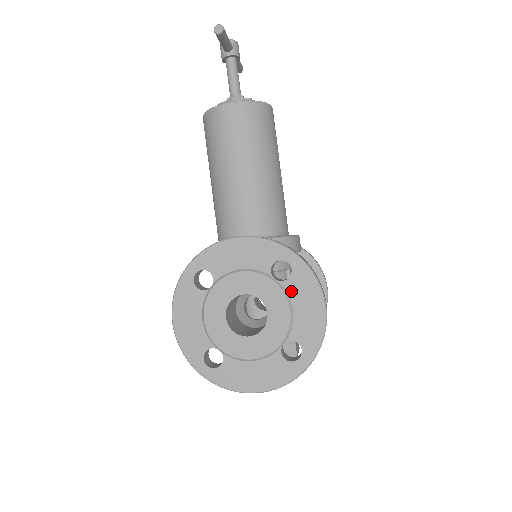
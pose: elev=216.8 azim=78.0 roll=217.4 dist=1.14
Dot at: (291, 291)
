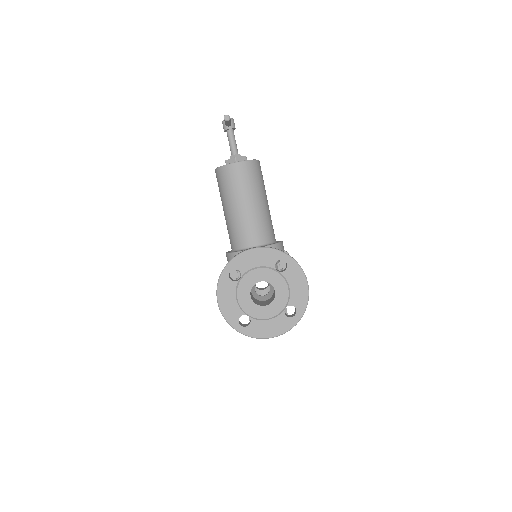
Dot at: (288, 277)
